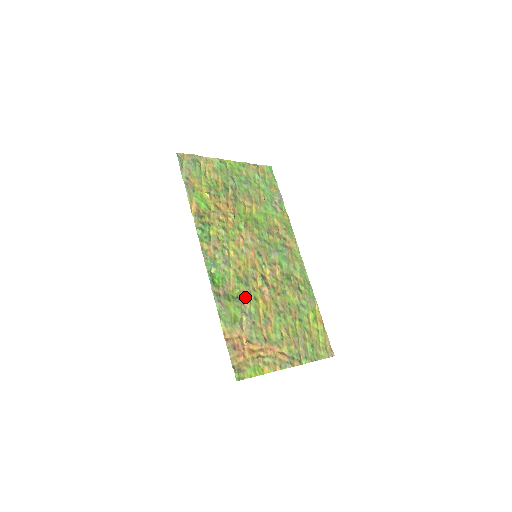
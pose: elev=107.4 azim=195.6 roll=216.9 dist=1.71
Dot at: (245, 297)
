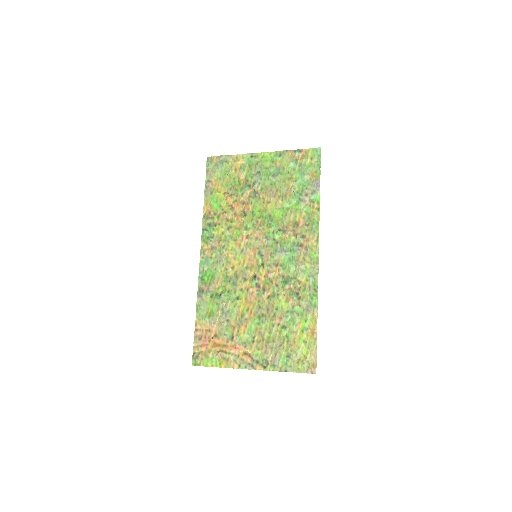
Dot at: (228, 296)
